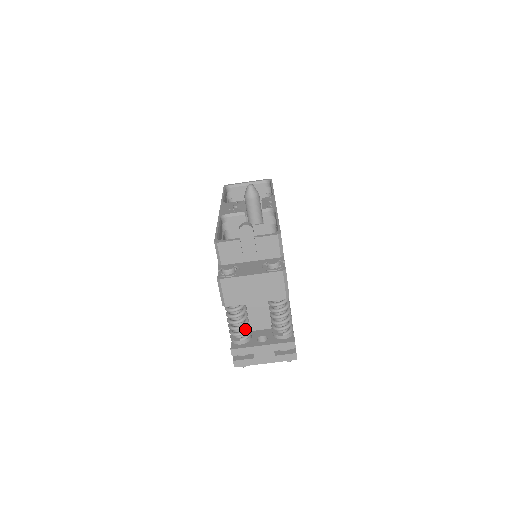
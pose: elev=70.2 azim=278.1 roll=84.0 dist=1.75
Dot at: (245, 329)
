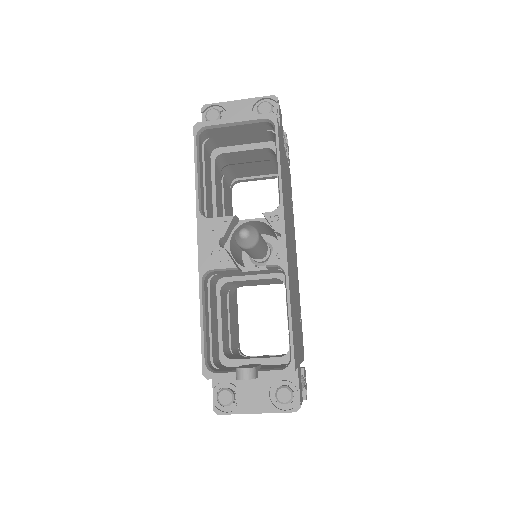
Dot at: occluded
